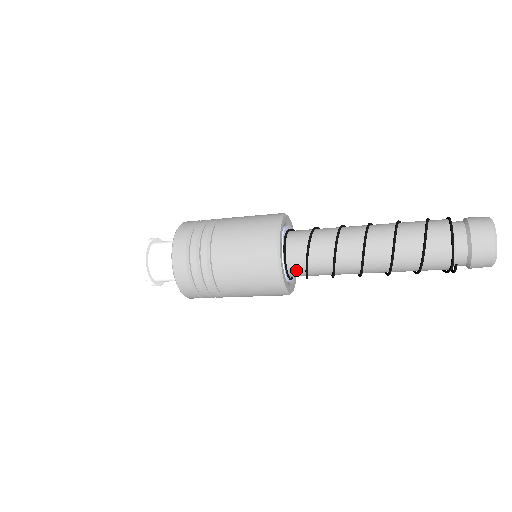
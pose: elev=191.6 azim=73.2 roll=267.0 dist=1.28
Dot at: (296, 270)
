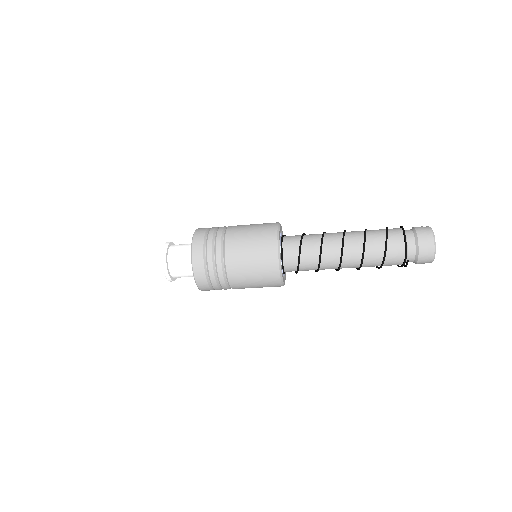
Dot at: (290, 266)
